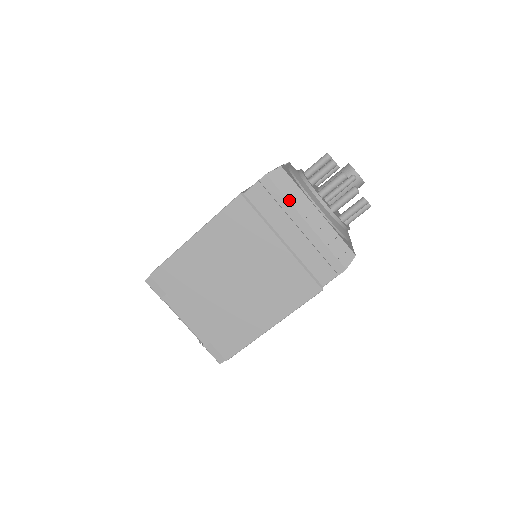
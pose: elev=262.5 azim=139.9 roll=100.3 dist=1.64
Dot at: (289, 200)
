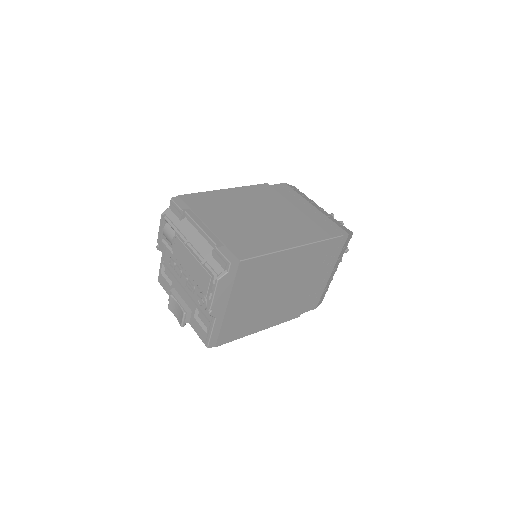
Dot at: (301, 196)
